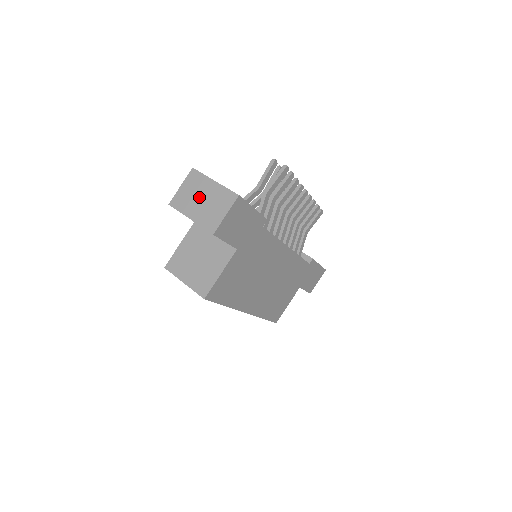
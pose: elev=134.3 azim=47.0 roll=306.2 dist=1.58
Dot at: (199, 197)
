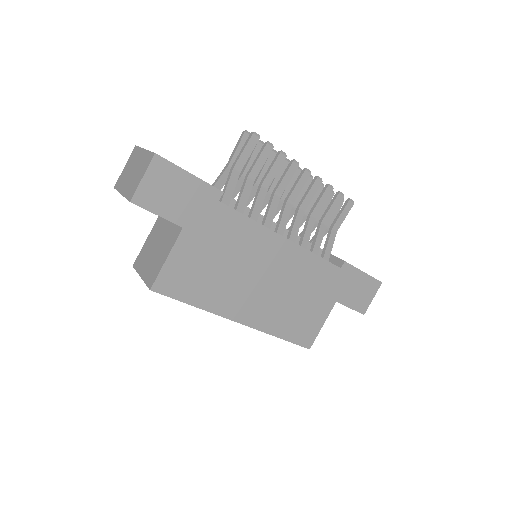
Dot at: (131, 170)
